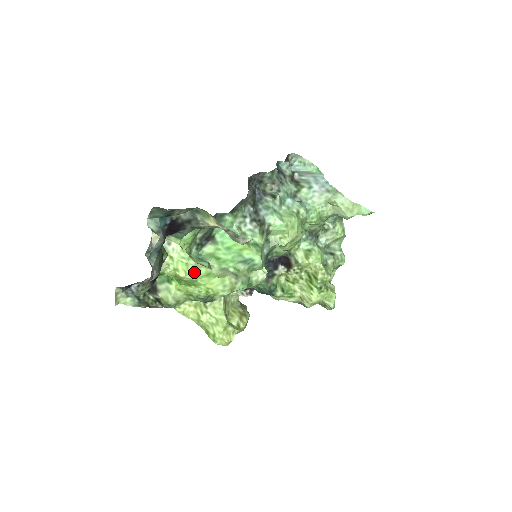
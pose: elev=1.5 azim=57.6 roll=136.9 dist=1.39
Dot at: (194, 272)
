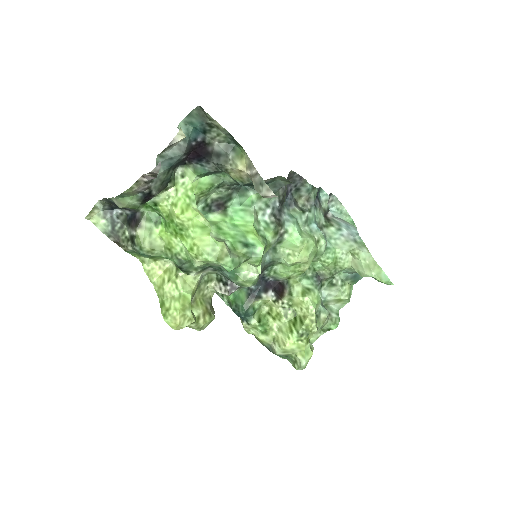
Dot at: (191, 215)
